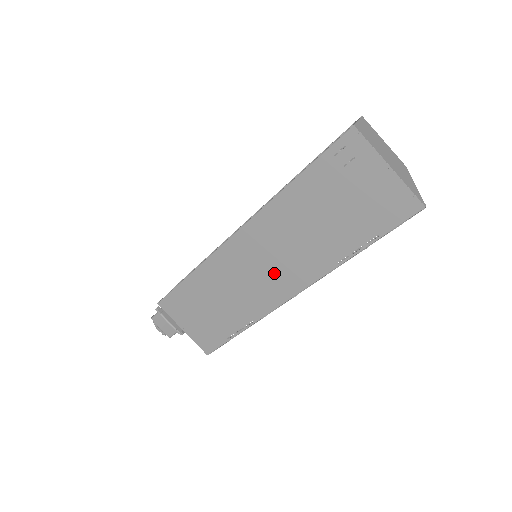
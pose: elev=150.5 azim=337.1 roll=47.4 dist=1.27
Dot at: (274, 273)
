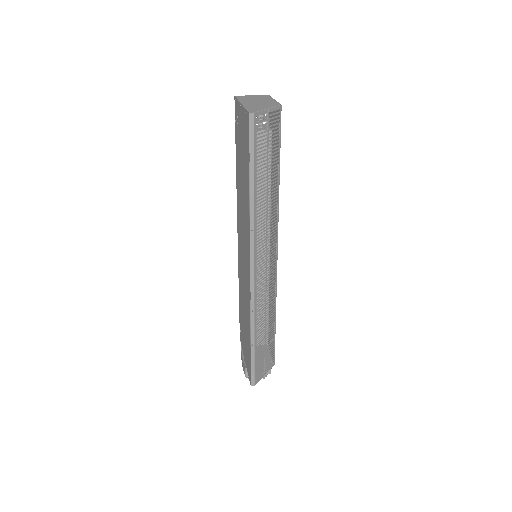
Dot at: (245, 256)
